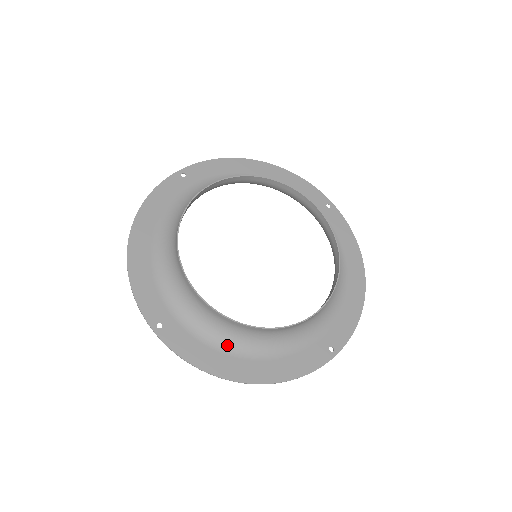
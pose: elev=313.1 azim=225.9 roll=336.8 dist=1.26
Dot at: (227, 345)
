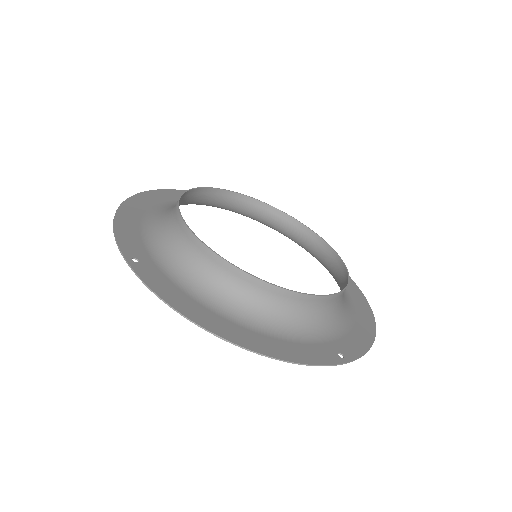
Dot at: (213, 302)
